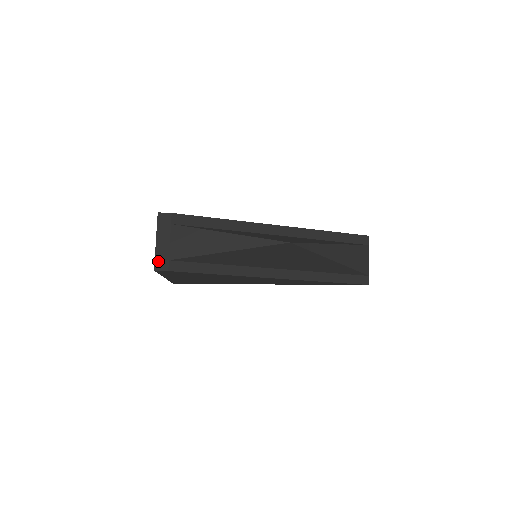
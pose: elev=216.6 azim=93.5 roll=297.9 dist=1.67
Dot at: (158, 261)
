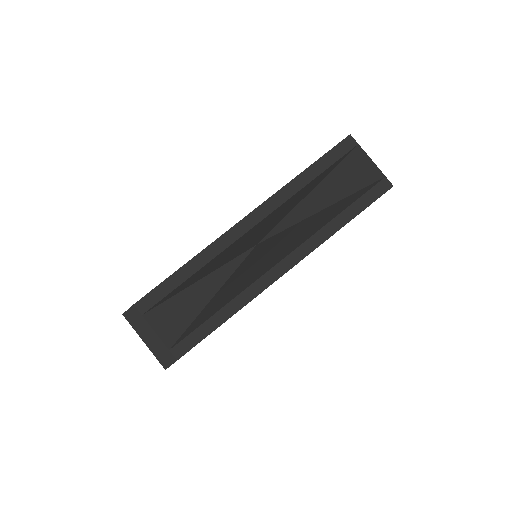
Dot at: (161, 359)
